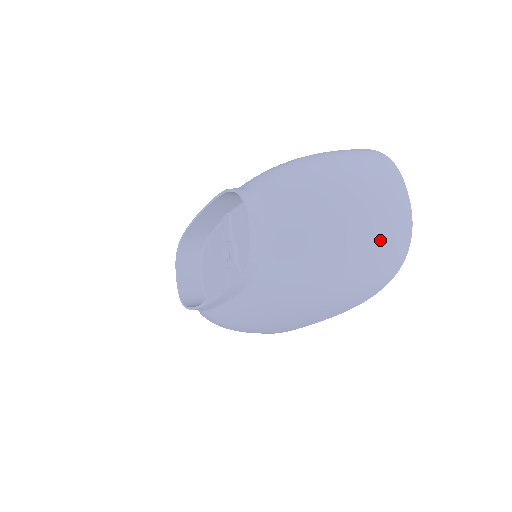
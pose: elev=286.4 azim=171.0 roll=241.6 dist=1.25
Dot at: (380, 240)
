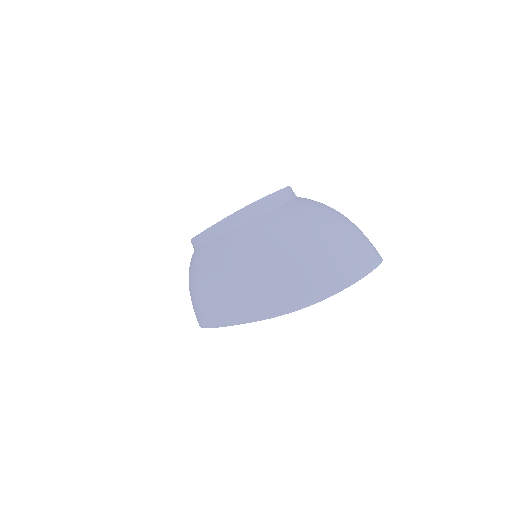
Dot at: (317, 268)
